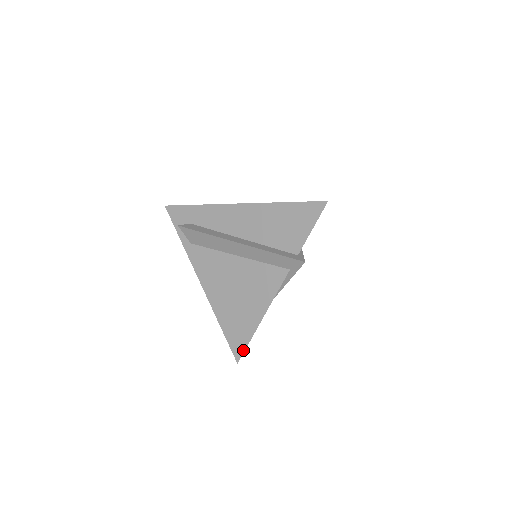
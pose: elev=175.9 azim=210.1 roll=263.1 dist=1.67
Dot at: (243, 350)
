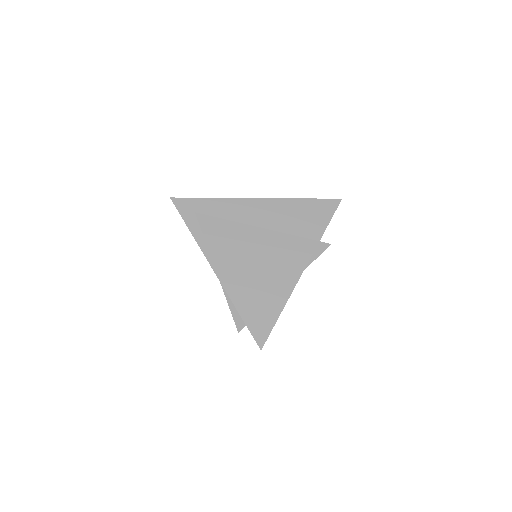
Dot at: (267, 335)
